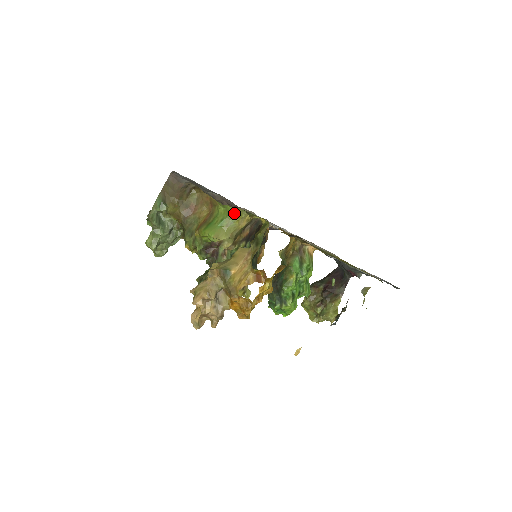
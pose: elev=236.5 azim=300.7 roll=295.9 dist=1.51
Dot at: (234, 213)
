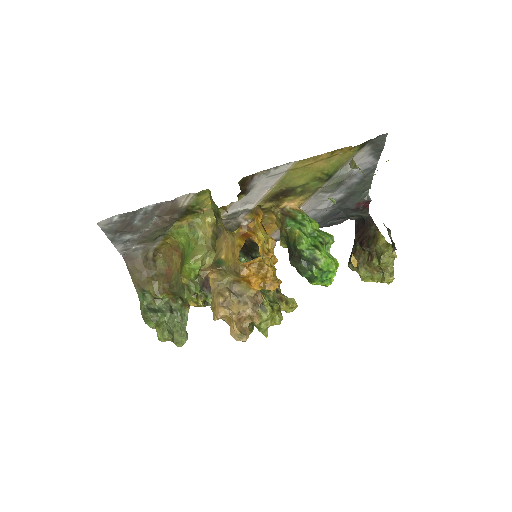
Dot at: (191, 229)
